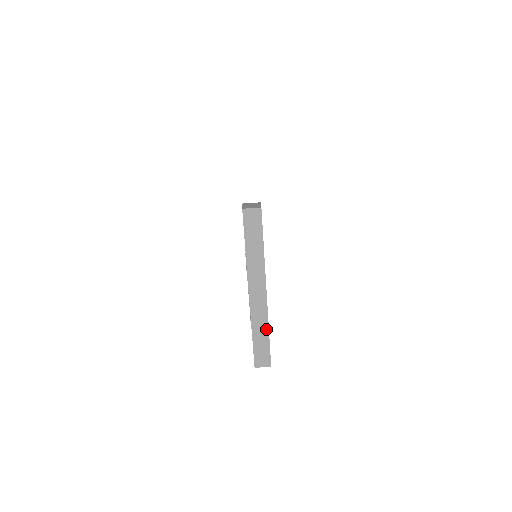
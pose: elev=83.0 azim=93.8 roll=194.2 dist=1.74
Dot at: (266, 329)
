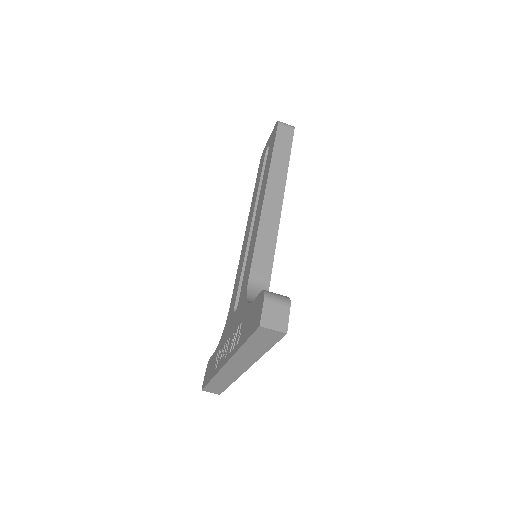
Dot at: (229, 382)
